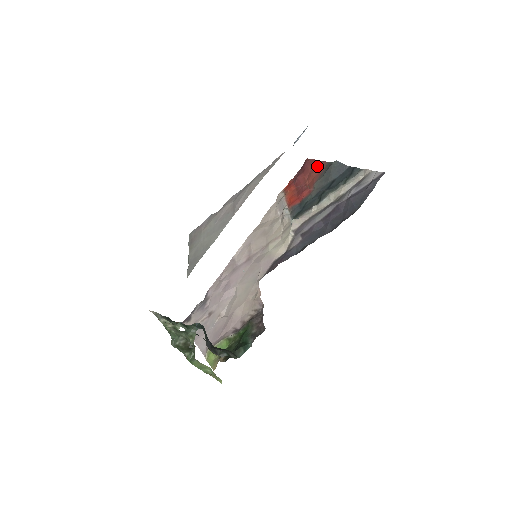
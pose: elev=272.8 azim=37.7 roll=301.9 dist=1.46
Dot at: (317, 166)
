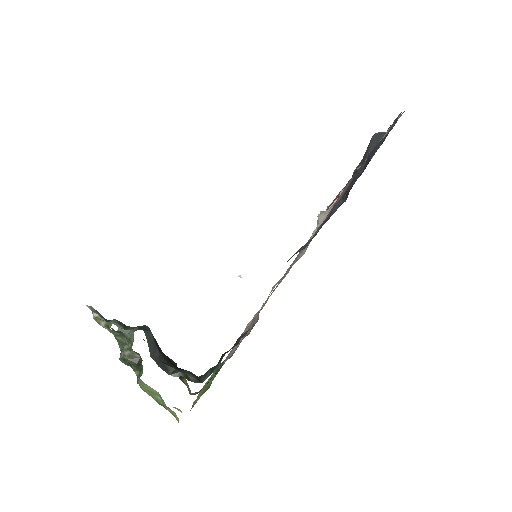
Dot at: occluded
